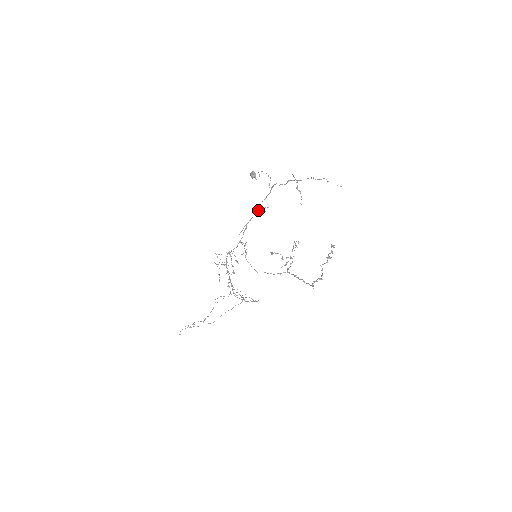
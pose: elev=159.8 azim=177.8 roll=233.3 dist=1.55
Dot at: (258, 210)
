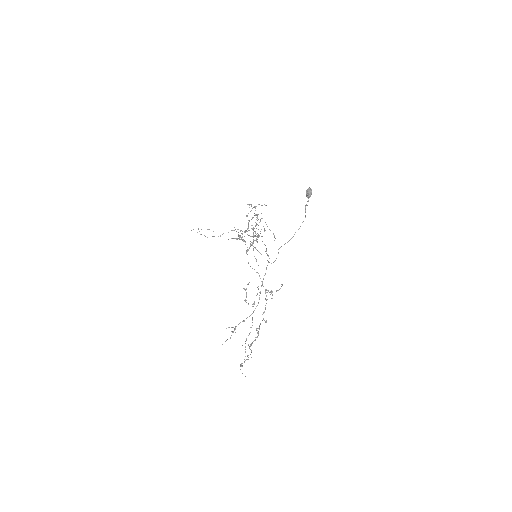
Dot at: occluded
